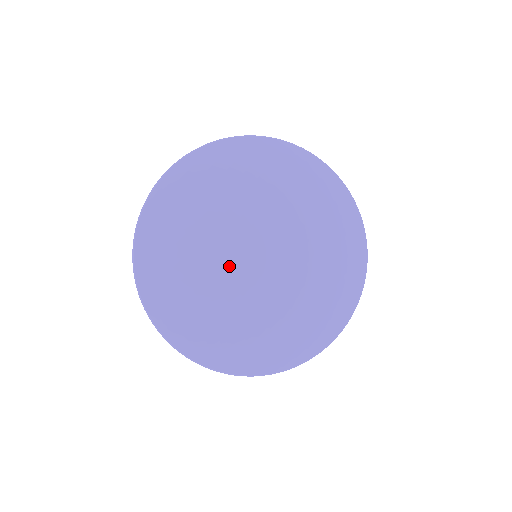
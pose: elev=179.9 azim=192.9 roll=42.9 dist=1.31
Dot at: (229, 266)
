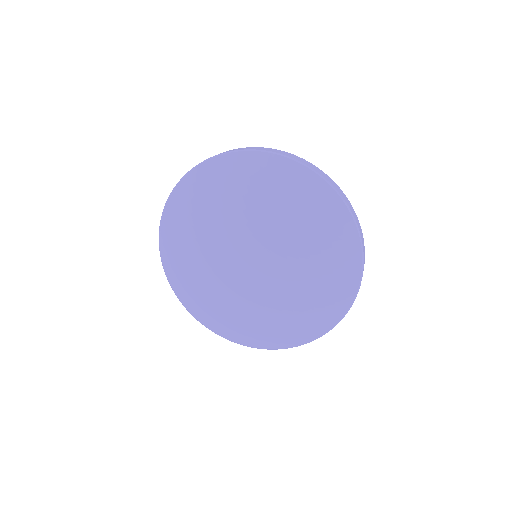
Dot at: (223, 261)
